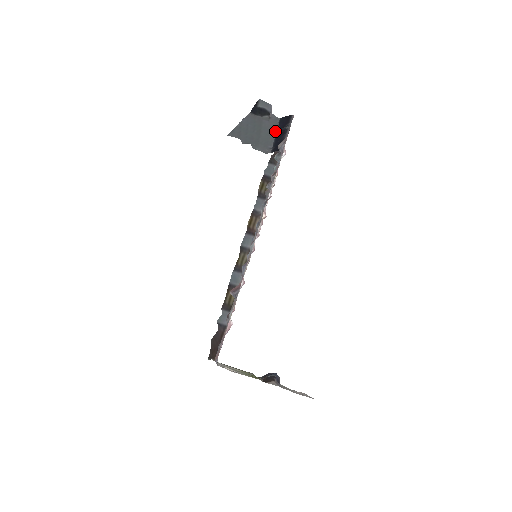
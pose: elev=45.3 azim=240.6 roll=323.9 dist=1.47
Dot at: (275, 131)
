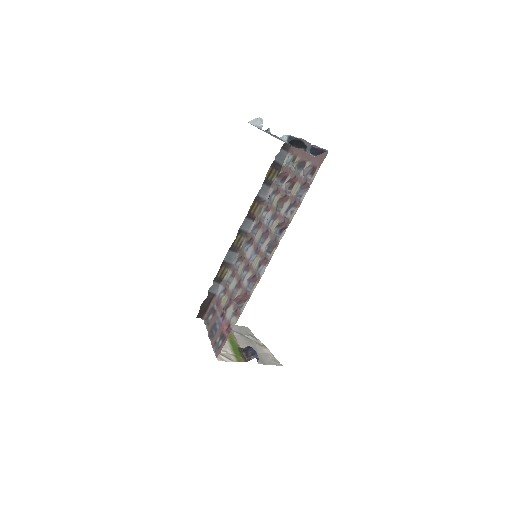
Dot at: occluded
